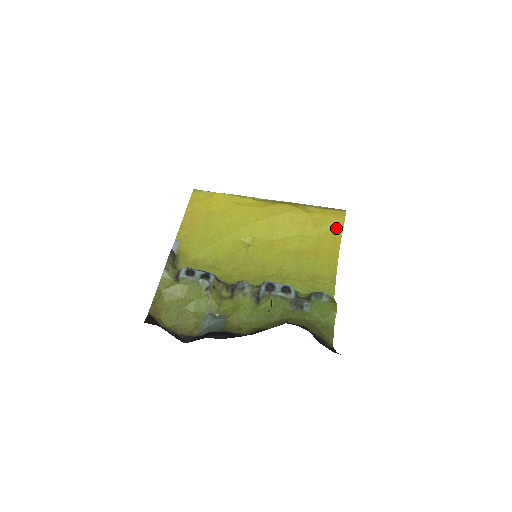
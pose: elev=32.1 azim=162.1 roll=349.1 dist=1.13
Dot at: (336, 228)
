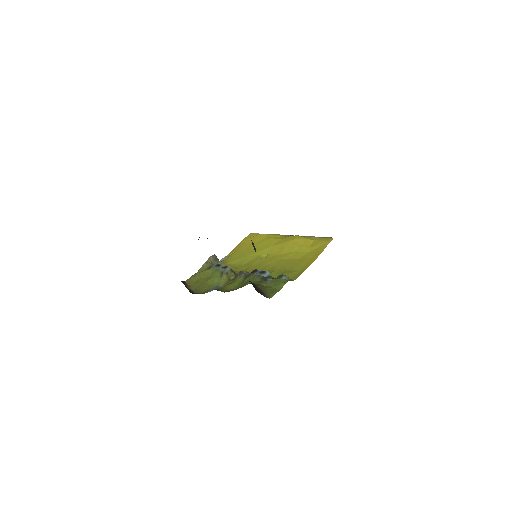
Dot at: (322, 247)
